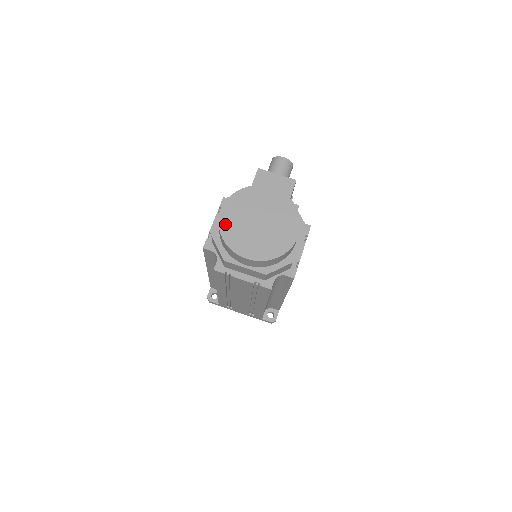
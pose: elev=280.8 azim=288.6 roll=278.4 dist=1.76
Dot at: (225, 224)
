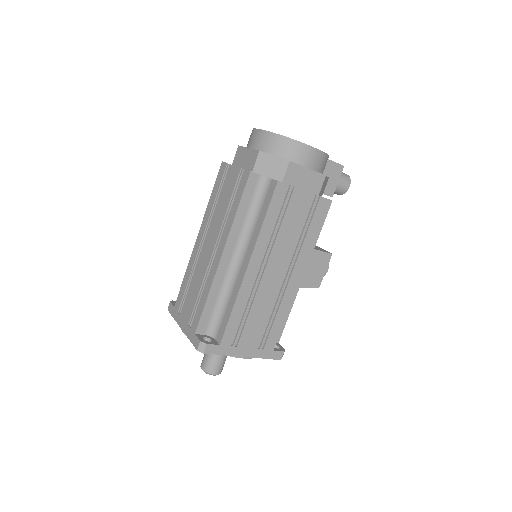
Dot at: occluded
